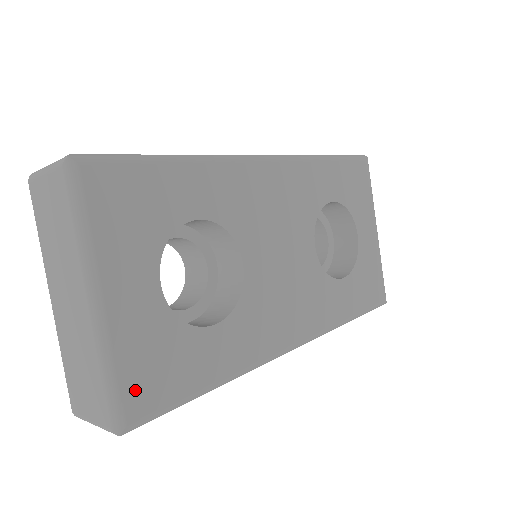
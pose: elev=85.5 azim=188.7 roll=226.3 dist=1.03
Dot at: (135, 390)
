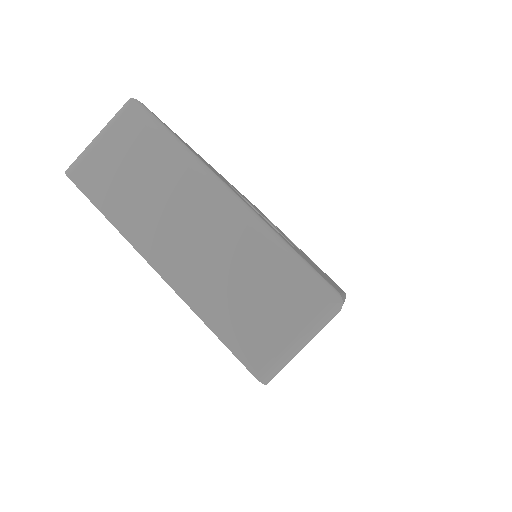
Dot at: occluded
